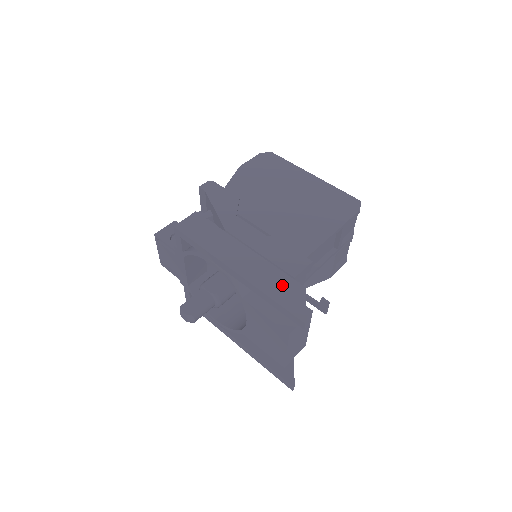
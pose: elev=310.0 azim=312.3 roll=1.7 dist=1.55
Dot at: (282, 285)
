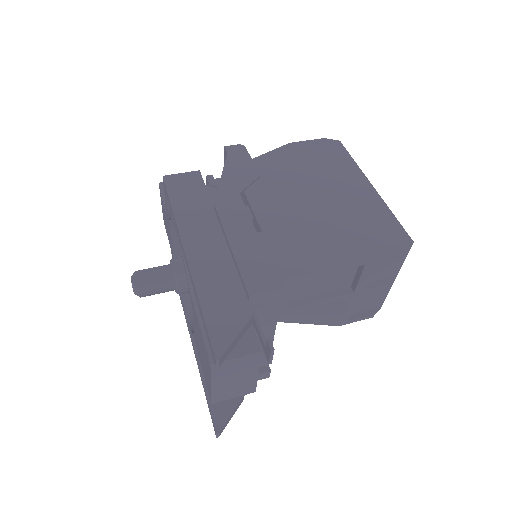
Dot at: (227, 297)
